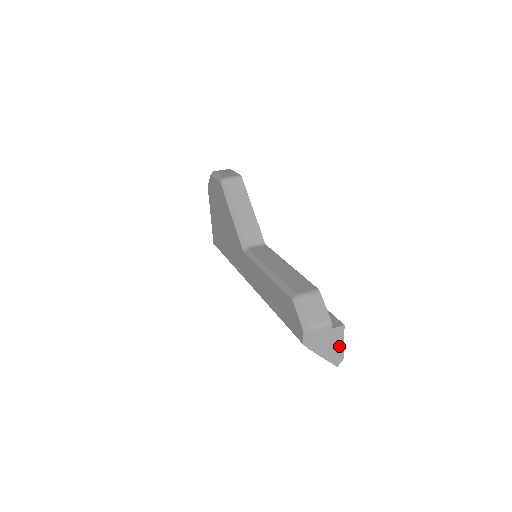
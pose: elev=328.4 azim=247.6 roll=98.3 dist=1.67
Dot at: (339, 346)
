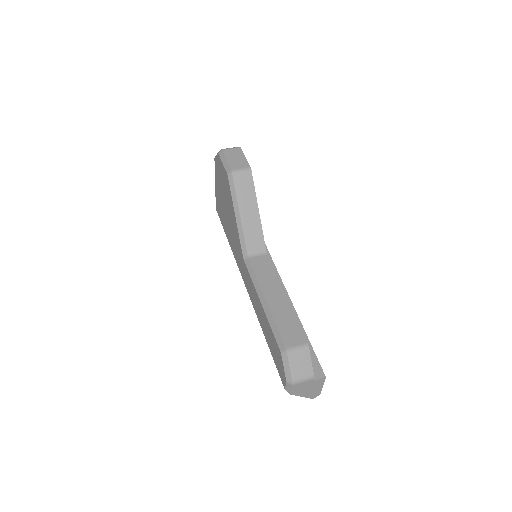
Dot at: (318, 389)
